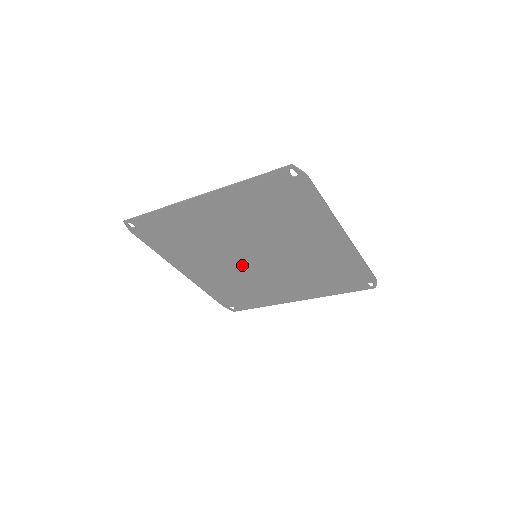
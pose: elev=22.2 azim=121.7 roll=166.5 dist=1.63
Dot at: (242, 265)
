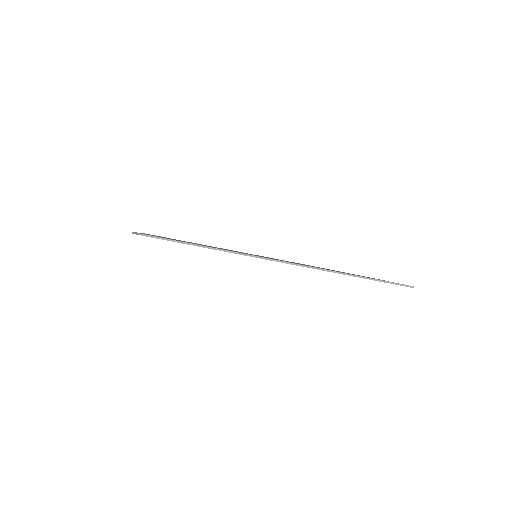
Dot at: occluded
